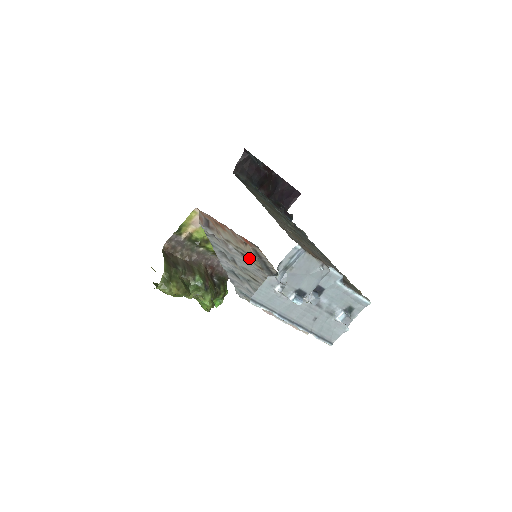
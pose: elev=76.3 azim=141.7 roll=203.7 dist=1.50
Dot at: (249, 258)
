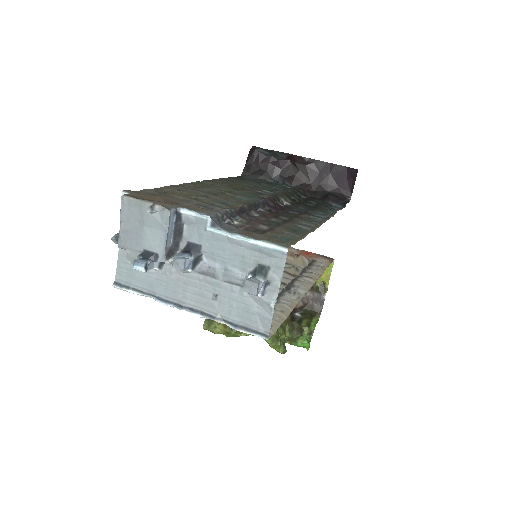
Dot at: occluded
